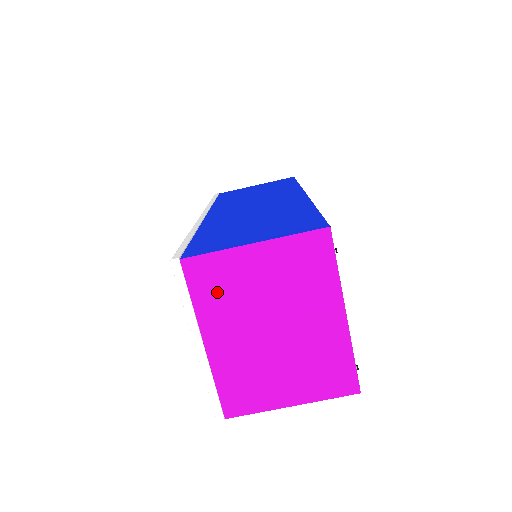
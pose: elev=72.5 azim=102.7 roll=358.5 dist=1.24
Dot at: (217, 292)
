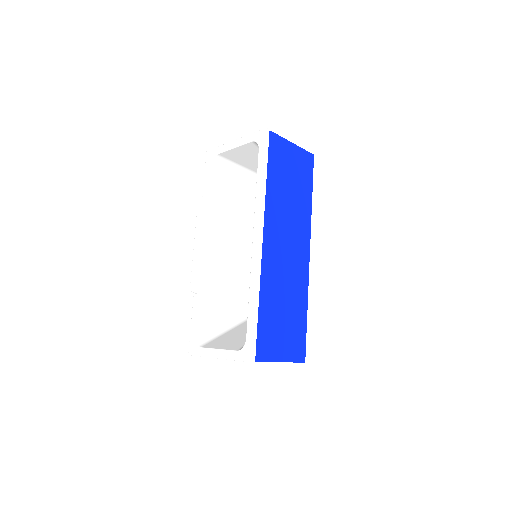
Dot at: occluded
